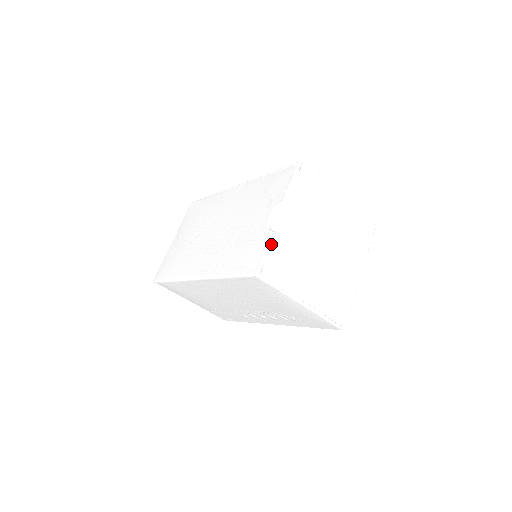
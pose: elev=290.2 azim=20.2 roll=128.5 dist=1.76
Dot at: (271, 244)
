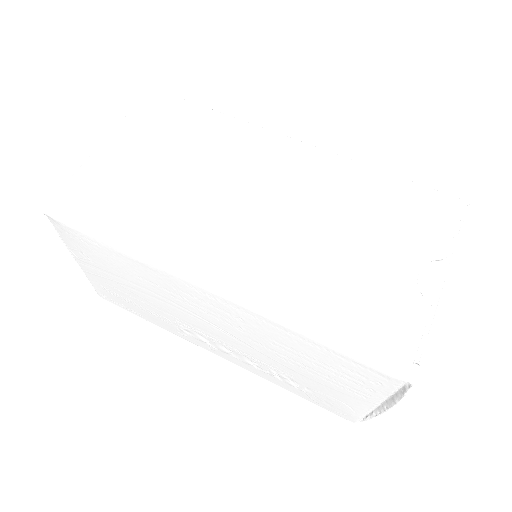
Dot at: (424, 326)
